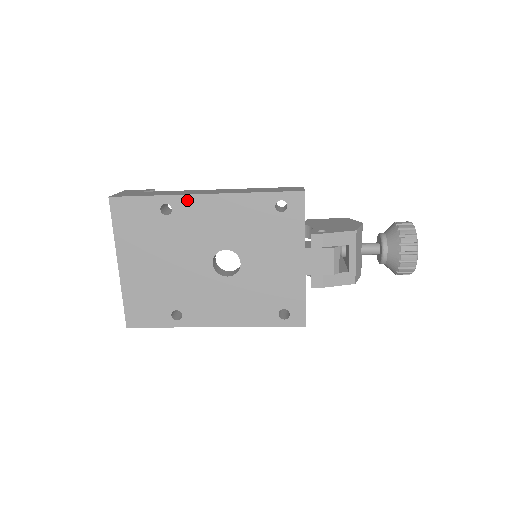
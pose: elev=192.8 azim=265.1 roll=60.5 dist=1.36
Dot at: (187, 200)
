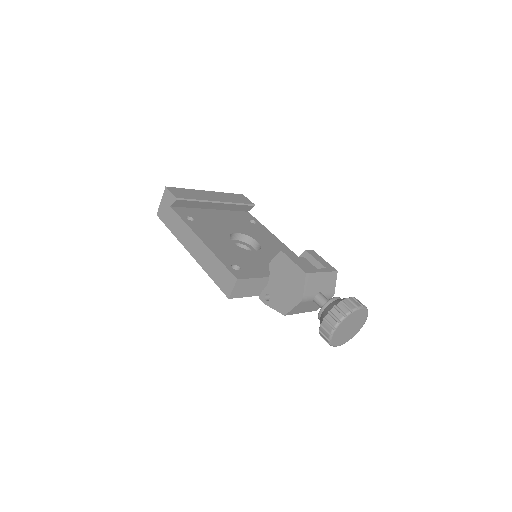
Dot at: occluded
